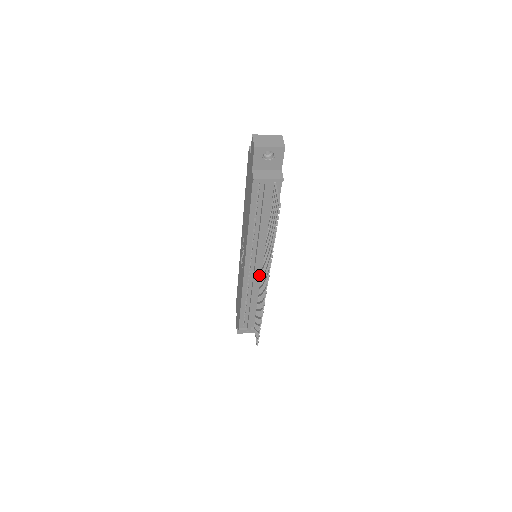
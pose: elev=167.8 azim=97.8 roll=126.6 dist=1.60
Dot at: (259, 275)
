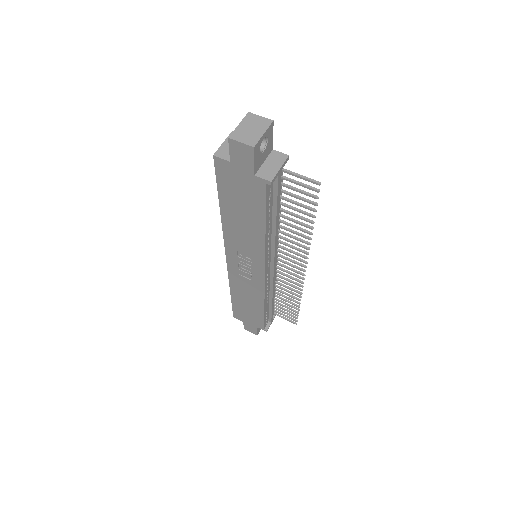
Dot at: occluded
